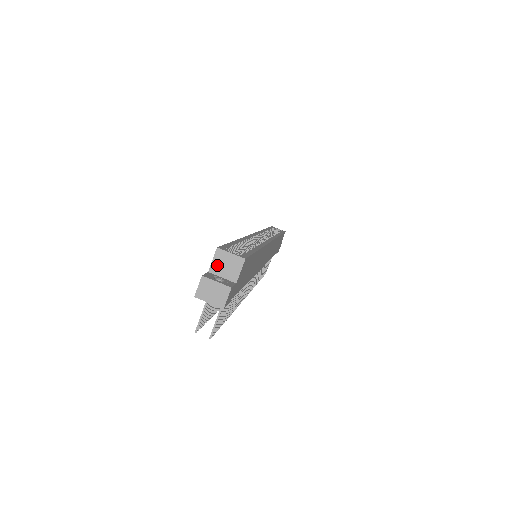
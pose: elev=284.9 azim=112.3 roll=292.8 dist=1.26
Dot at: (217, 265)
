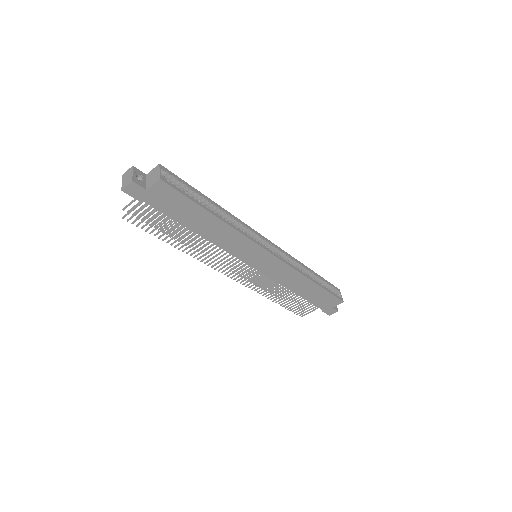
Dot at: (151, 173)
